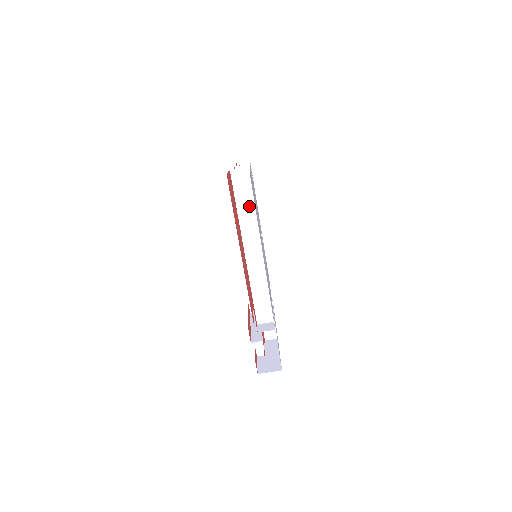
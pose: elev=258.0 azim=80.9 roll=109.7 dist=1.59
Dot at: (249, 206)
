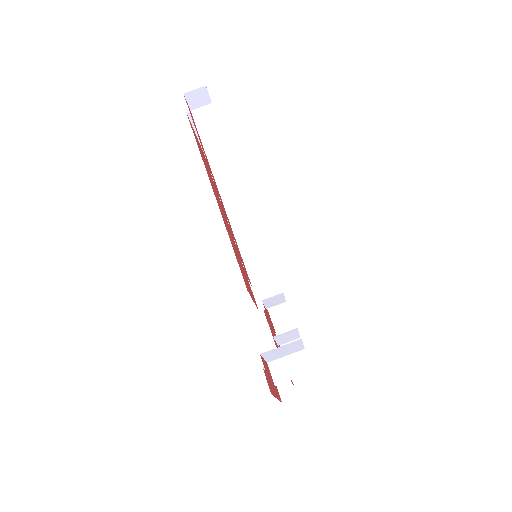
Dot at: (216, 137)
